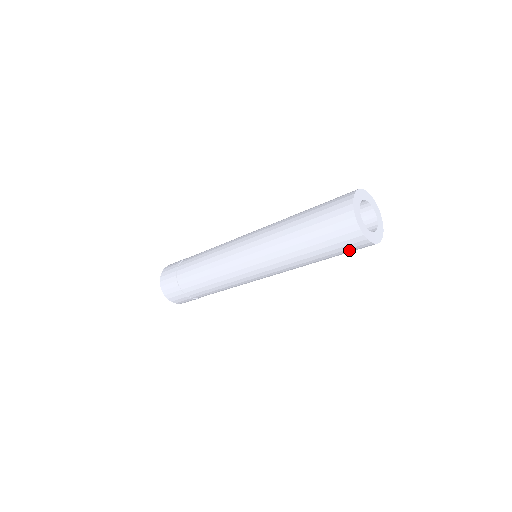
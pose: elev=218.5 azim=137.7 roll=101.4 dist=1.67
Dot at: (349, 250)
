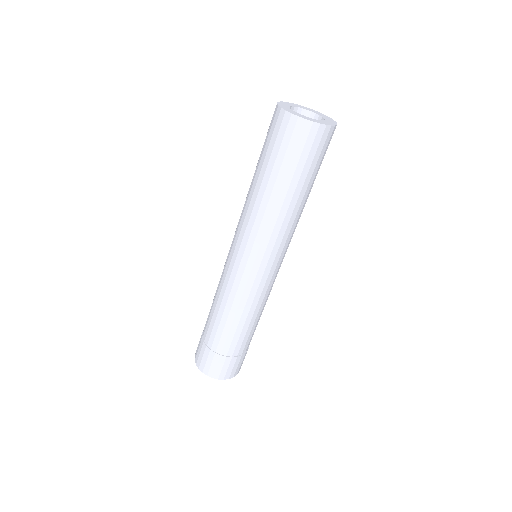
Dot at: (306, 153)
